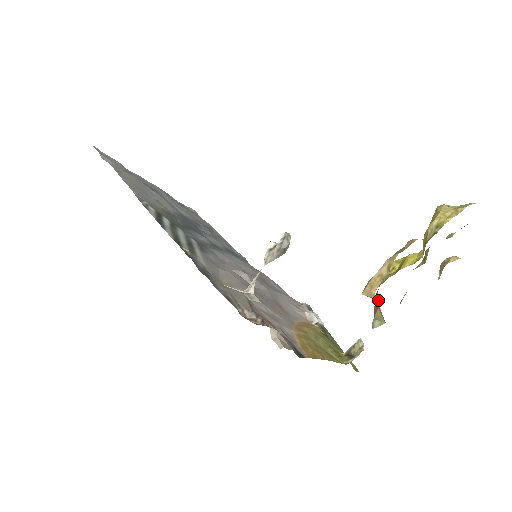
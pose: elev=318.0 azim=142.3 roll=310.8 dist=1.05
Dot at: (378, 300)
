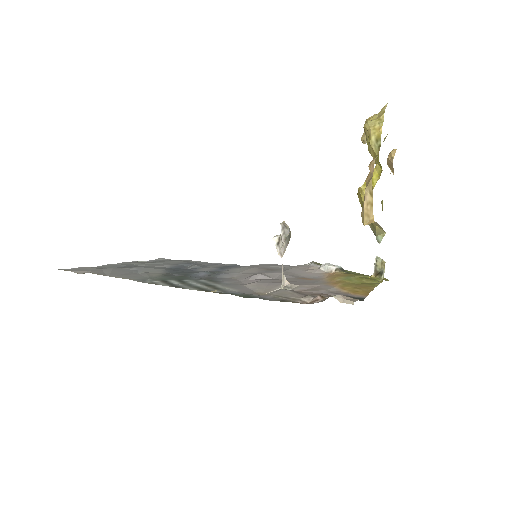
Dot at: occluded
